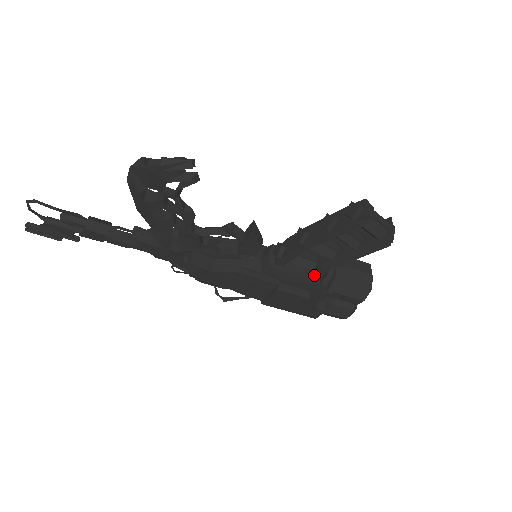
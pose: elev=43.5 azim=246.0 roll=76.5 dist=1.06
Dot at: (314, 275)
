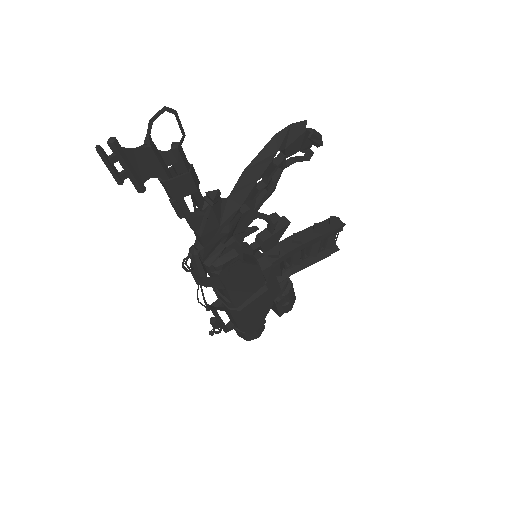
Dot at: (283, 279)
